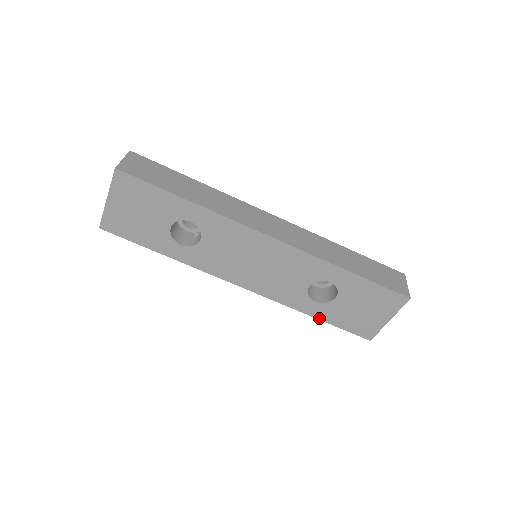
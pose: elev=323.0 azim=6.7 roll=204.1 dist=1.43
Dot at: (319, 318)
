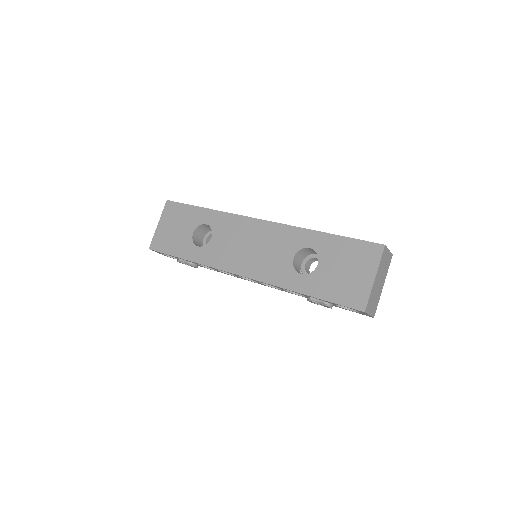
Dot at: (308, 294)
